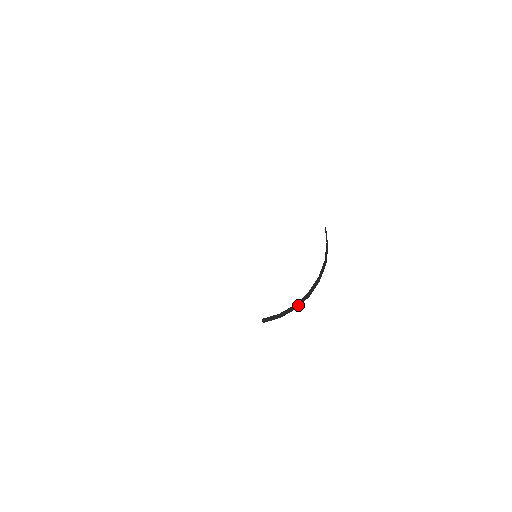
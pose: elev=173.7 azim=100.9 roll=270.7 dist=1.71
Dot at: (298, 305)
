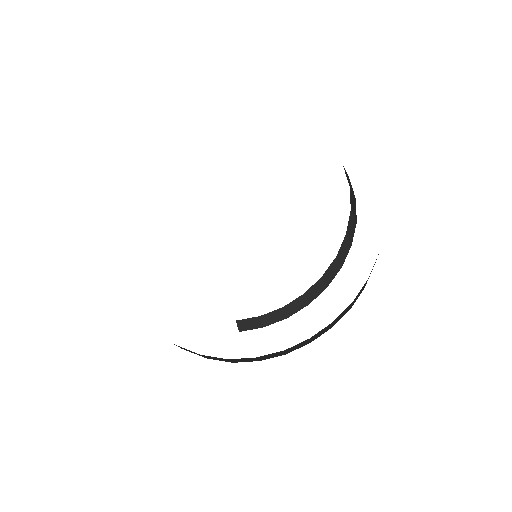
Dot at: (290, 312)
